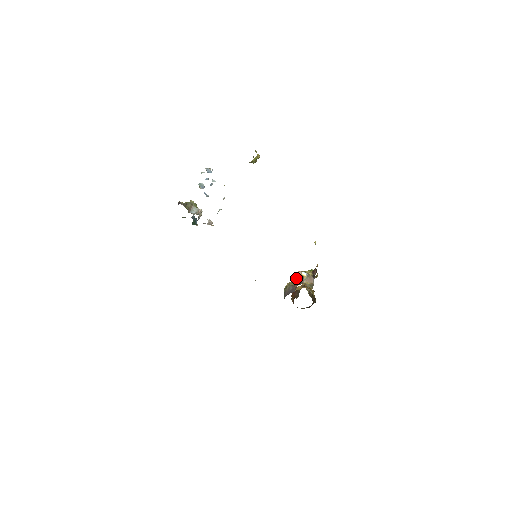
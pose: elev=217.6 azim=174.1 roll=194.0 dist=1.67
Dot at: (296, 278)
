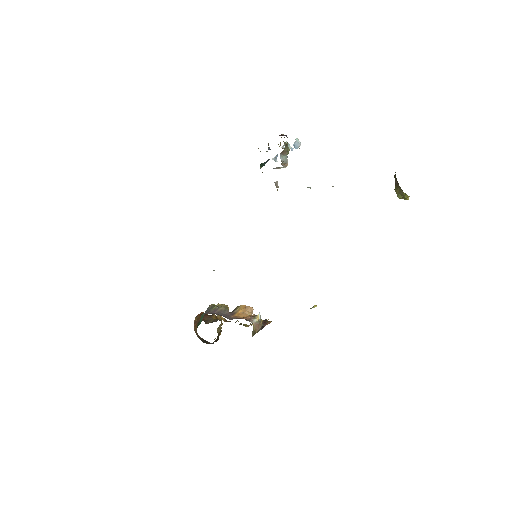
Dot at: (242, 310)
